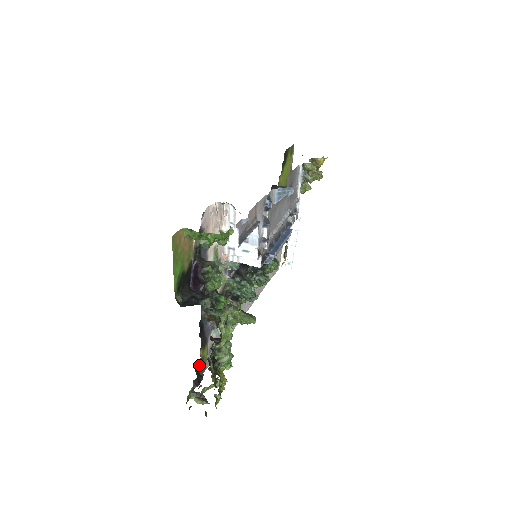
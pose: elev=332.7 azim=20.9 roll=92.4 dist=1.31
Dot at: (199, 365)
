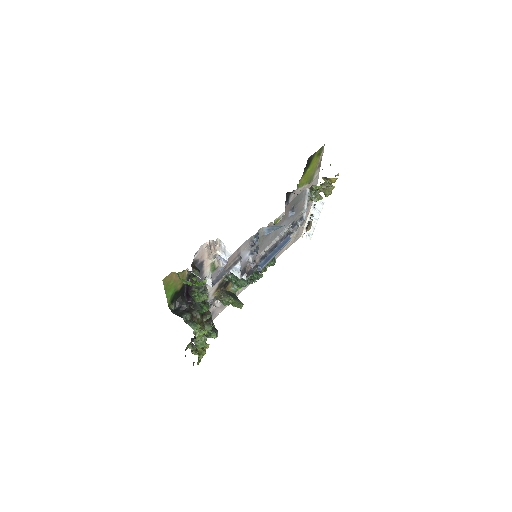
Dot at: occluded
